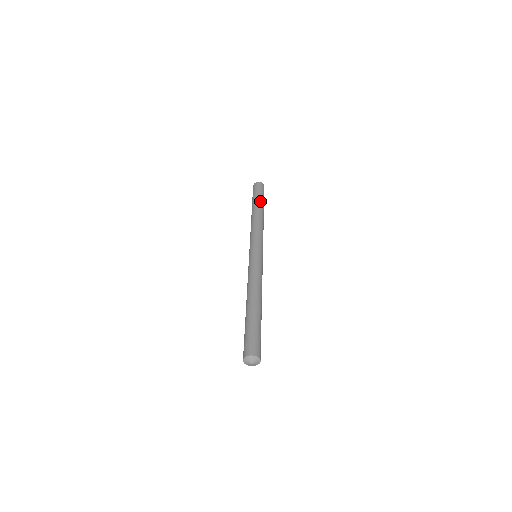
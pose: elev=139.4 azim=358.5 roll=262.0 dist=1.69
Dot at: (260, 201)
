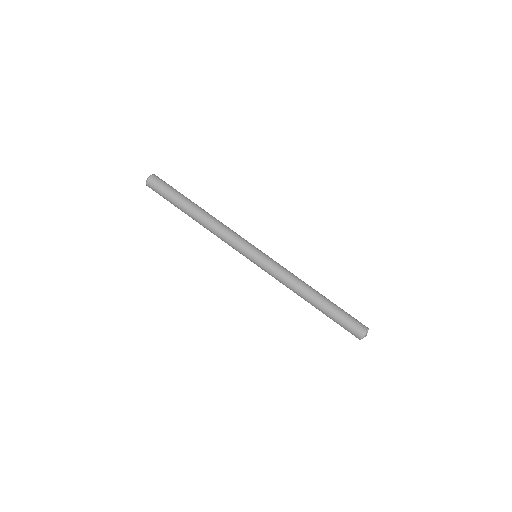
Dot at: (186, 198)
